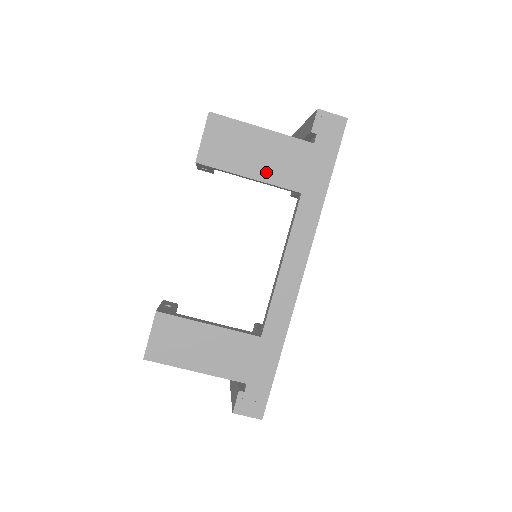
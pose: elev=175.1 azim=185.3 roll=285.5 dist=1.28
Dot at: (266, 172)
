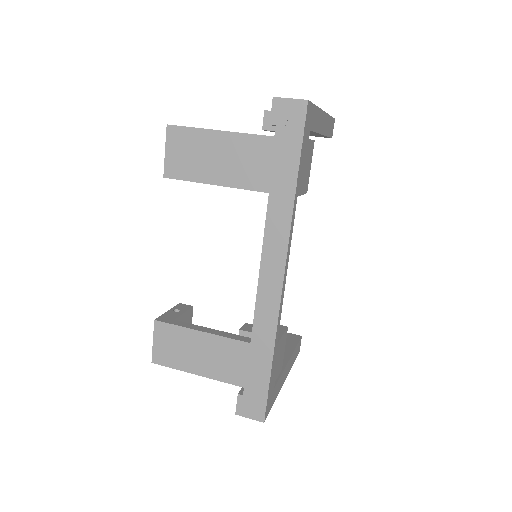
Dot at: (230, 176)
